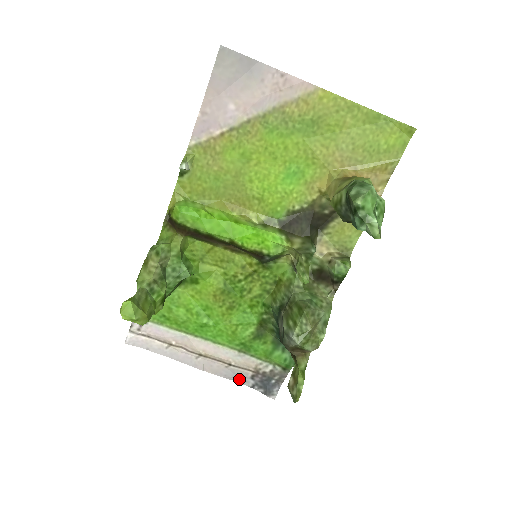
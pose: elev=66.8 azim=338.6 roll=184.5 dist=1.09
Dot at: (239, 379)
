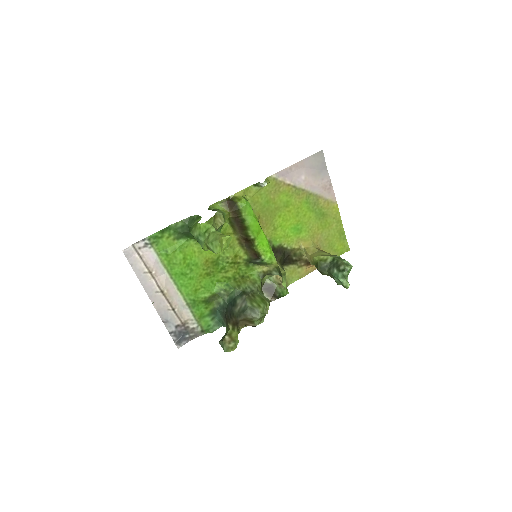
Dot at: (167, 323)
